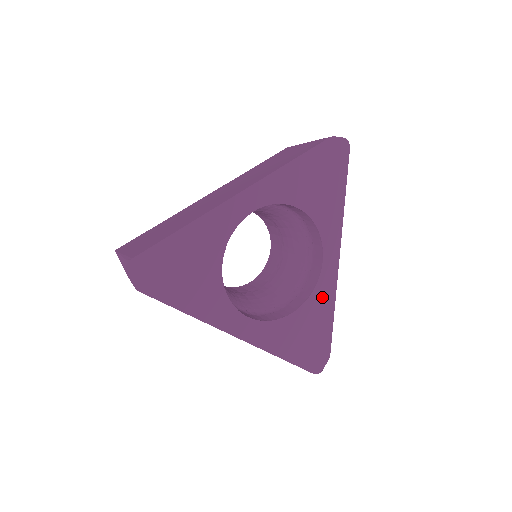
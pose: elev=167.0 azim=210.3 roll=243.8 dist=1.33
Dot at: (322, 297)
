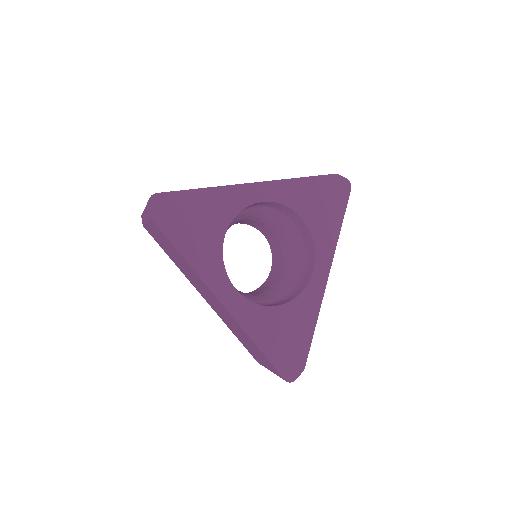
Dot at: (307, 305)
